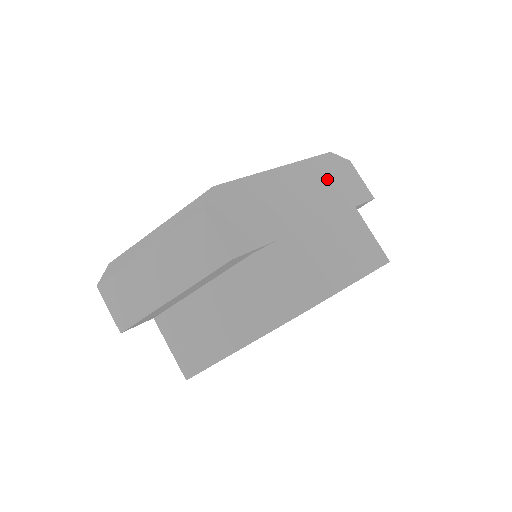
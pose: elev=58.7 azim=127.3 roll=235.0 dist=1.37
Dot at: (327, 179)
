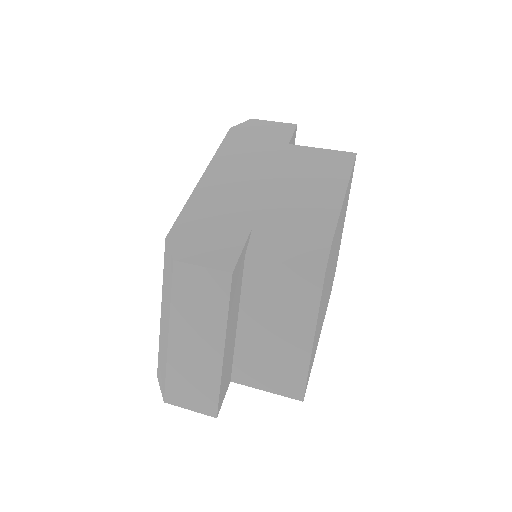
Dot at: (247, 148)
